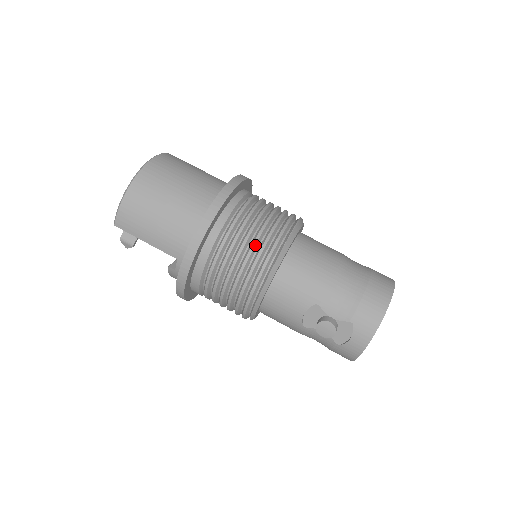
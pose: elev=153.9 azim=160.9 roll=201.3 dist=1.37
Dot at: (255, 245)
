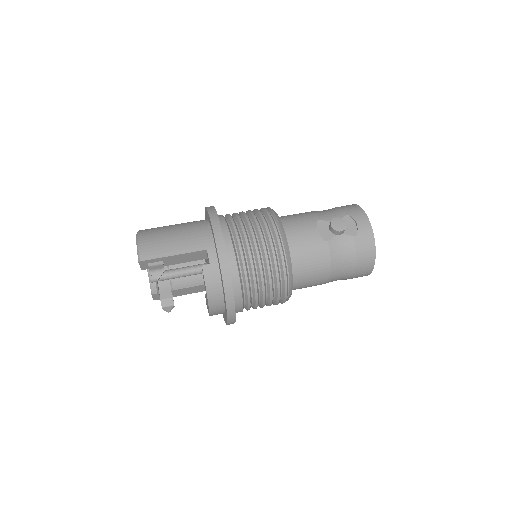
Dot at: (252, 212)
